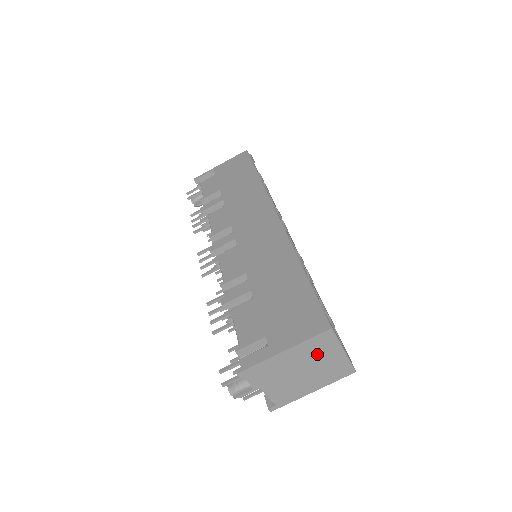
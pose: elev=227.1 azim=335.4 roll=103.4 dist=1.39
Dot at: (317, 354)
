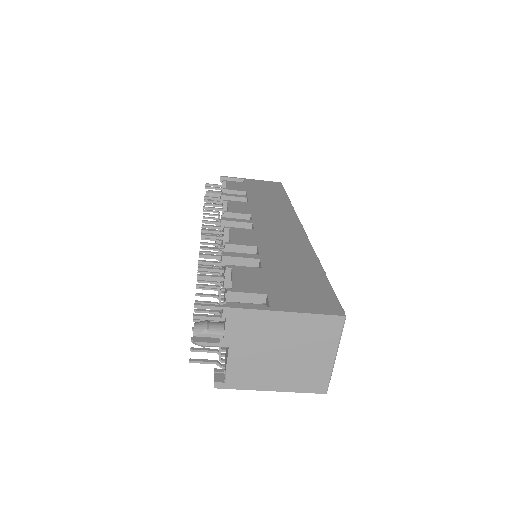
Dot at: (311, 340)
